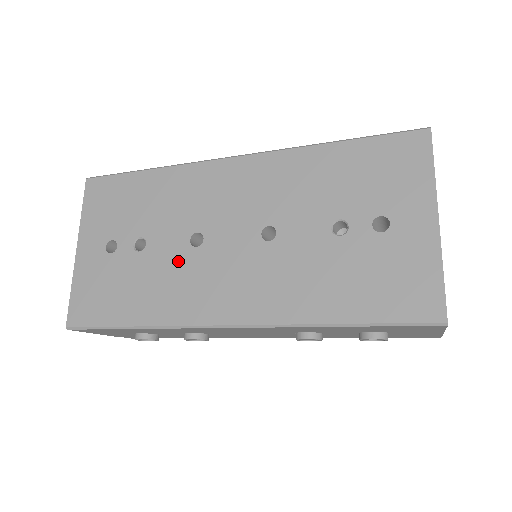
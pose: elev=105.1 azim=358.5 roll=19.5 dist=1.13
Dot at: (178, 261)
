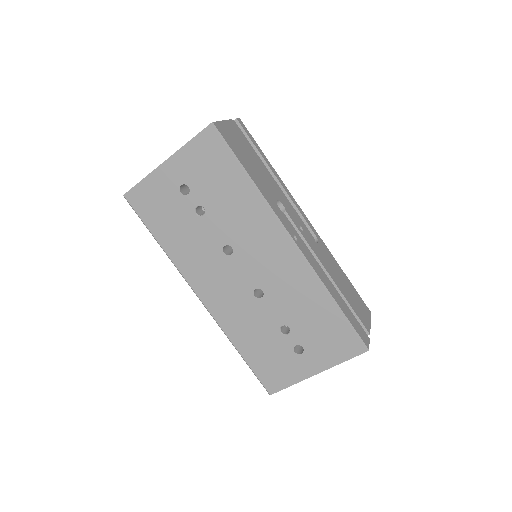
Dot at: (209, 246)
